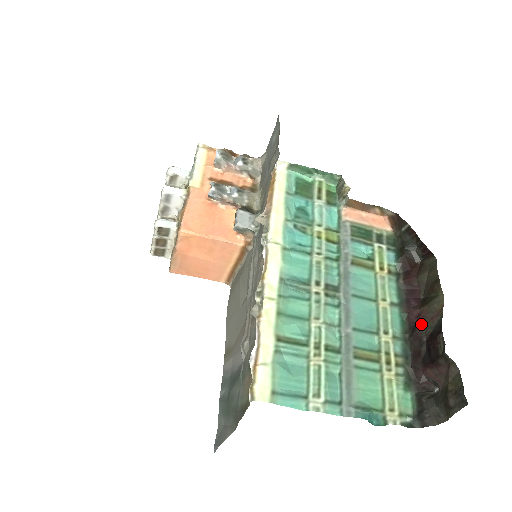
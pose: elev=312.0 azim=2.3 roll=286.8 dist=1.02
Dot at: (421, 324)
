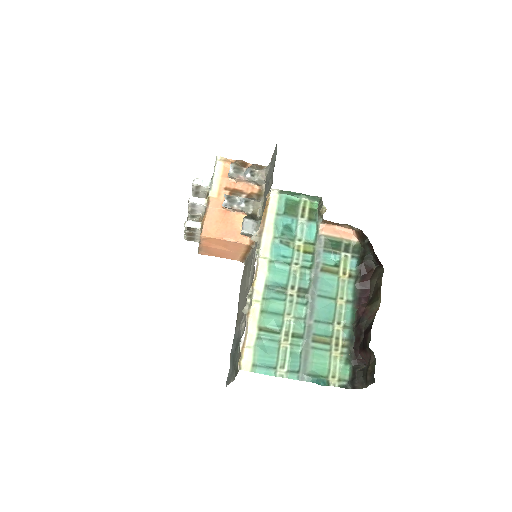
Dot at: (363, 319)
